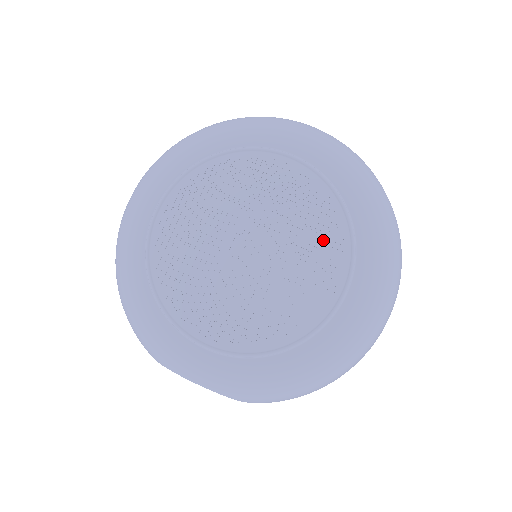
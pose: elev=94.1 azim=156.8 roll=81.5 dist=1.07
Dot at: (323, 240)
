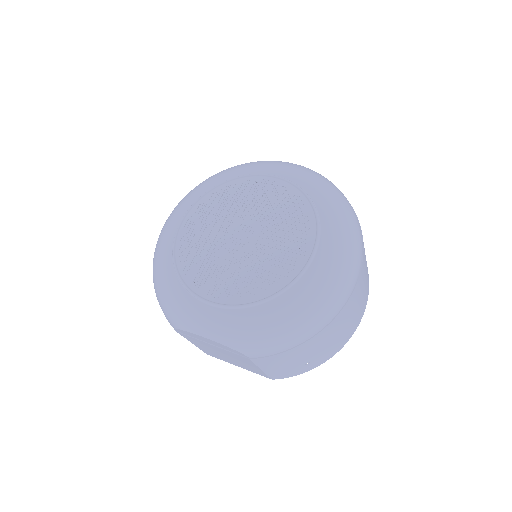
Dot at: (296, 223)
